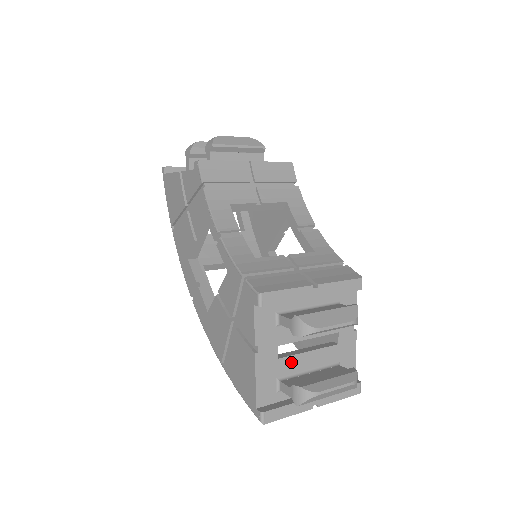
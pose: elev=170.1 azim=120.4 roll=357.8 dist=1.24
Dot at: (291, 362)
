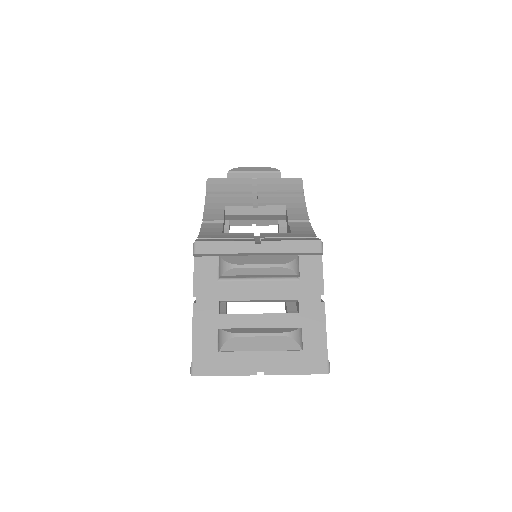
Dot at: (236, 321)
